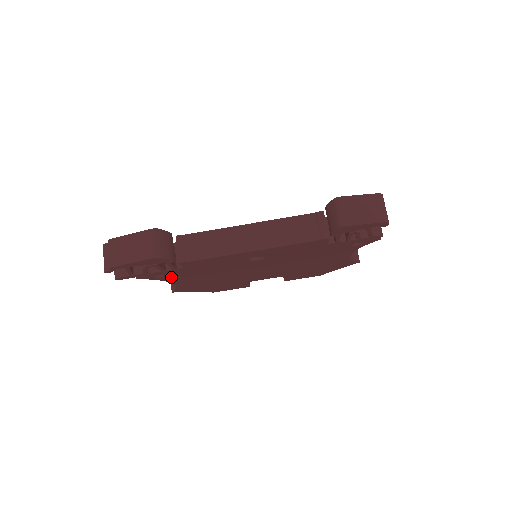
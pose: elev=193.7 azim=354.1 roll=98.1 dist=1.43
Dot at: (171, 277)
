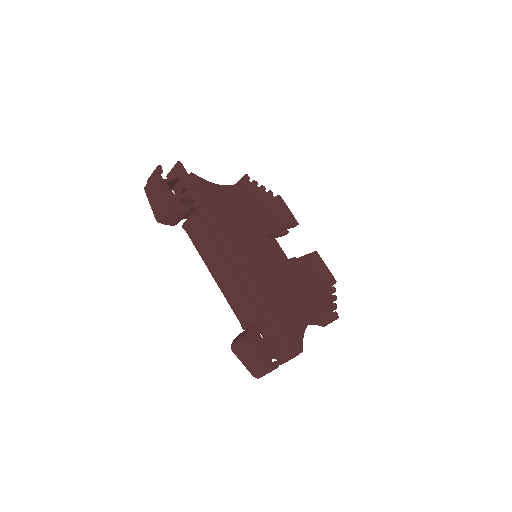
Dot at: occluded
